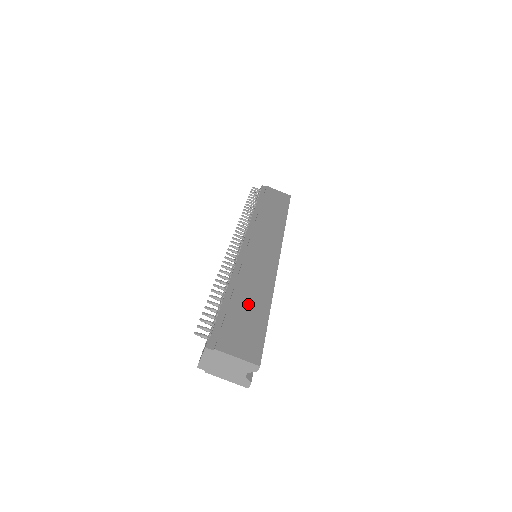
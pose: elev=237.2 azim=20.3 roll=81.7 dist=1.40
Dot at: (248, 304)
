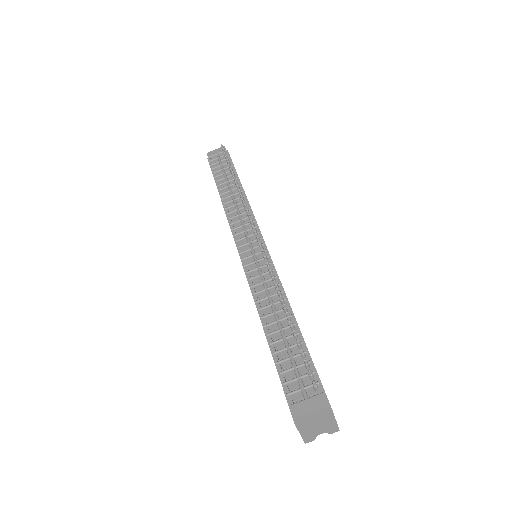
Dot at: occluded
